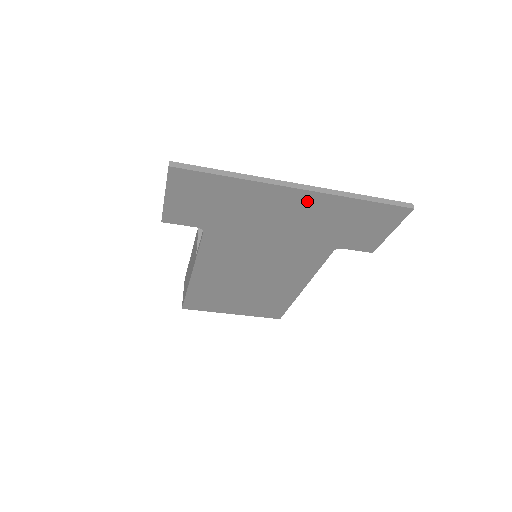
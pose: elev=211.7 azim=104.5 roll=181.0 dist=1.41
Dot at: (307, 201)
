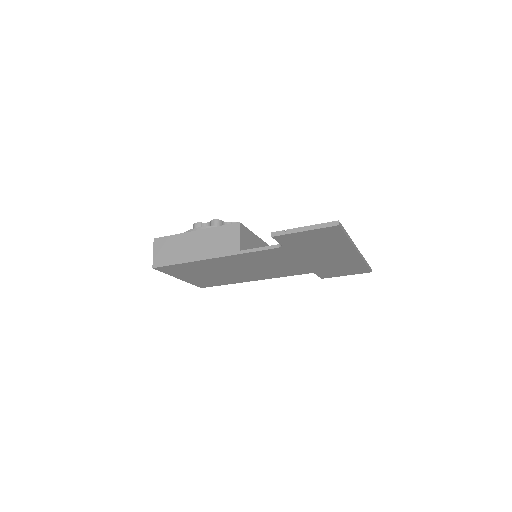
Dot at: (349, 257)
